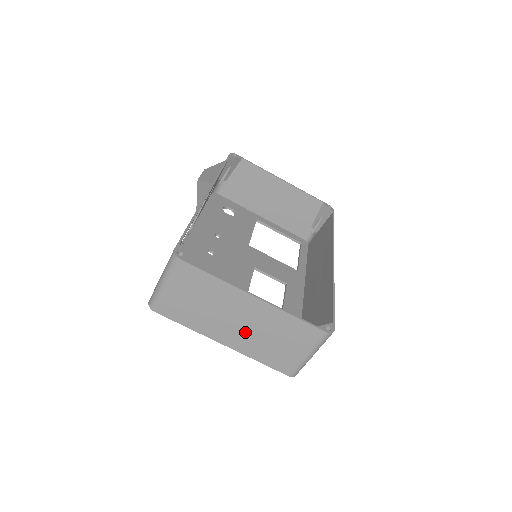
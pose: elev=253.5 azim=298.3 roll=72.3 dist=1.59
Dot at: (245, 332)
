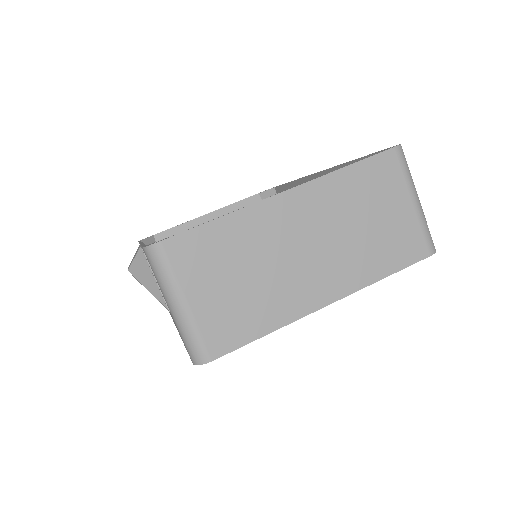
Dot at: (329, 254)
